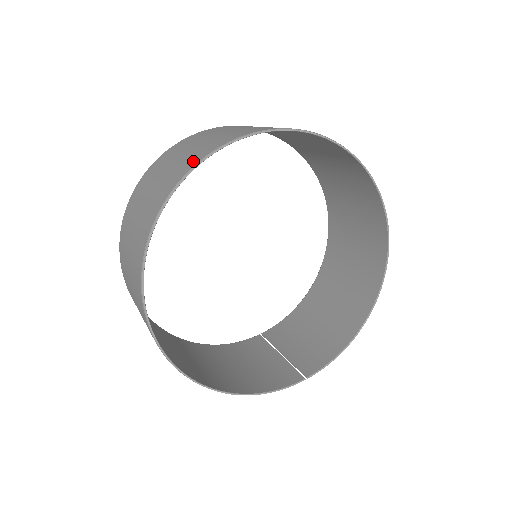
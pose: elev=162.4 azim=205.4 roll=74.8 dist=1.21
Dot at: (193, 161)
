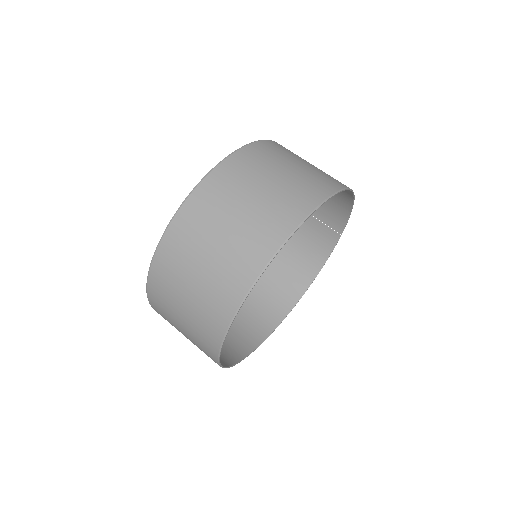
Dot at: (211, 358)
